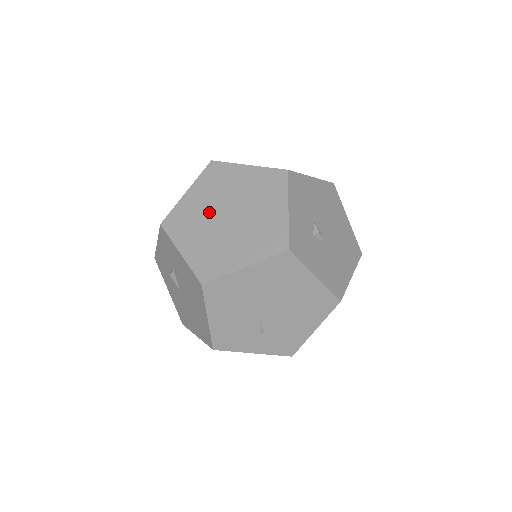
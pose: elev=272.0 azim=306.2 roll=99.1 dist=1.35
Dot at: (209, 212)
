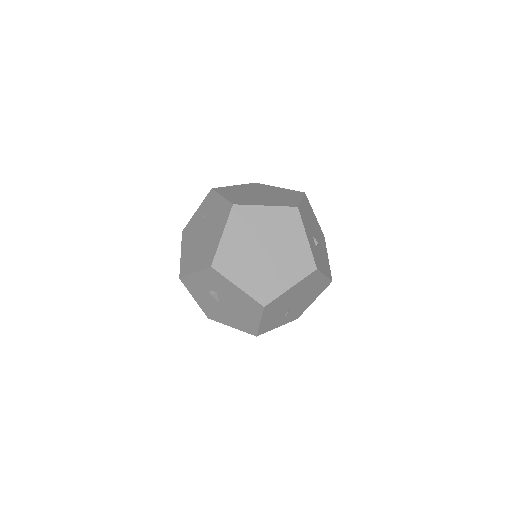
Dot at: (248, 250)
